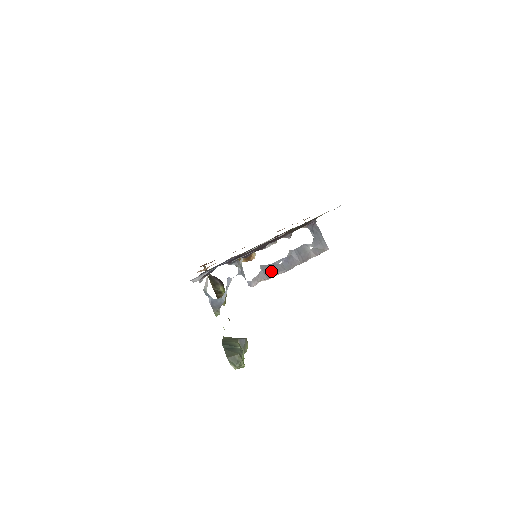
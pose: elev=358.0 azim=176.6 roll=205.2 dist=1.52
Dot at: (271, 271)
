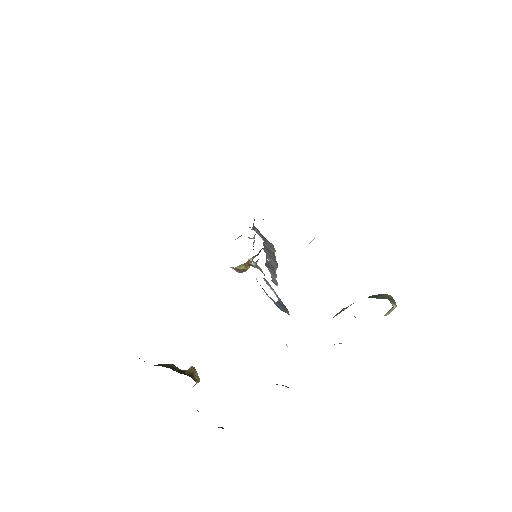
Dot at: (272, 268)
